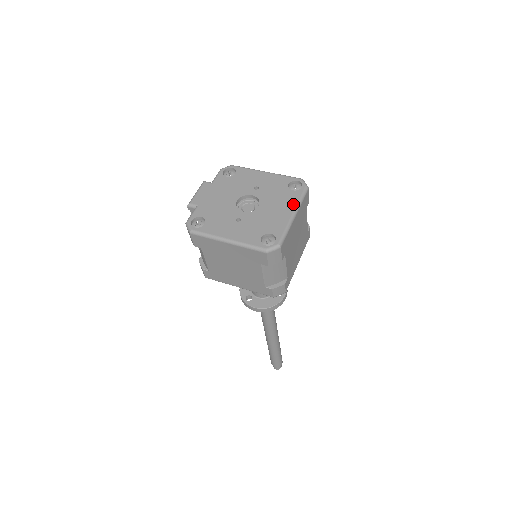
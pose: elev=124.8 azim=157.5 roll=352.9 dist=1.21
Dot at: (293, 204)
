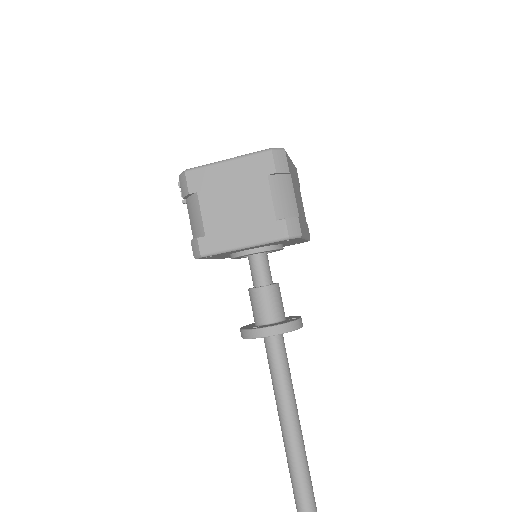
Dot at: occluded
